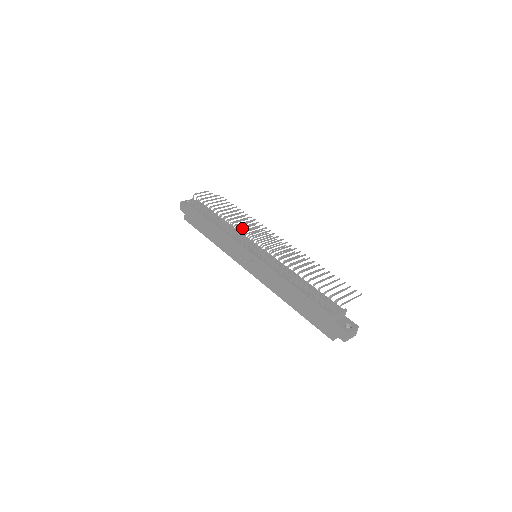
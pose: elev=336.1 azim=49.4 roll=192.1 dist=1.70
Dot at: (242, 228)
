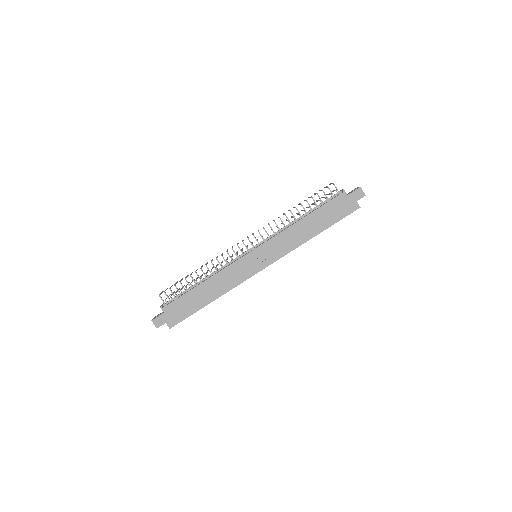
Dot at: (227, 251)
